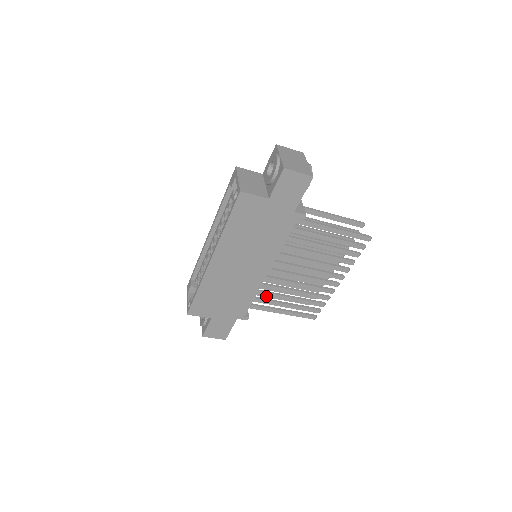
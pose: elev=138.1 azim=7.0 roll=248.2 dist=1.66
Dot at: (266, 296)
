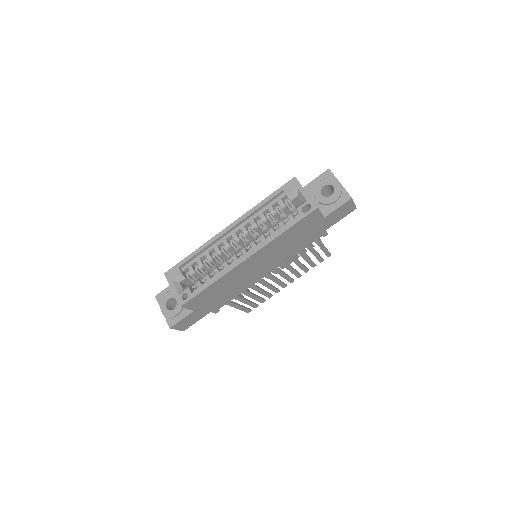
Dot at: occluded
